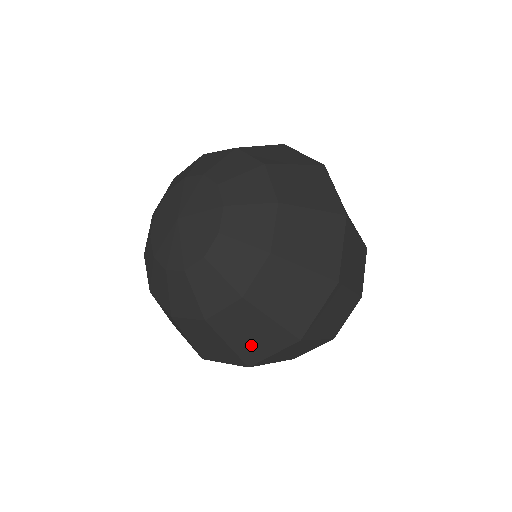
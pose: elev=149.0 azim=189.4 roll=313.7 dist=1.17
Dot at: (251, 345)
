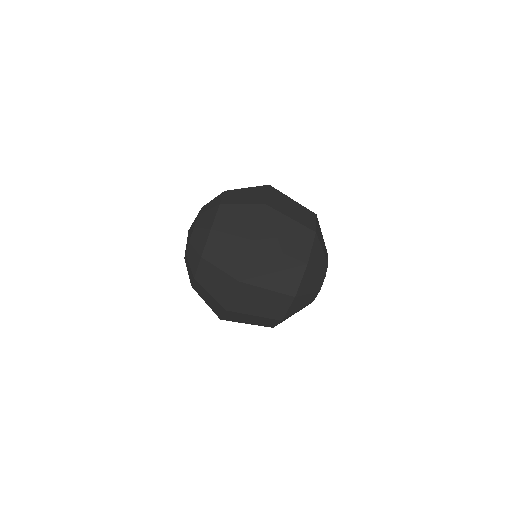
Dot at: occluded
